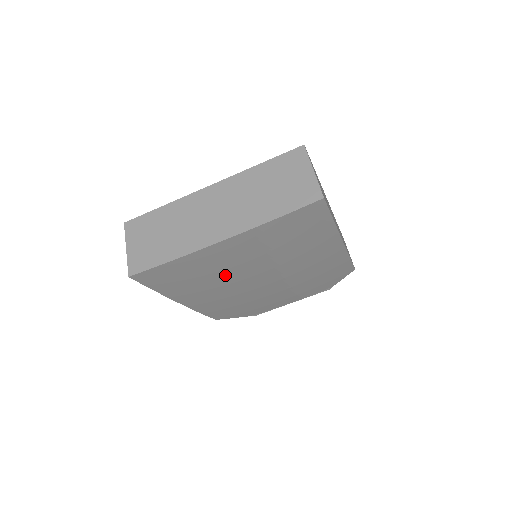
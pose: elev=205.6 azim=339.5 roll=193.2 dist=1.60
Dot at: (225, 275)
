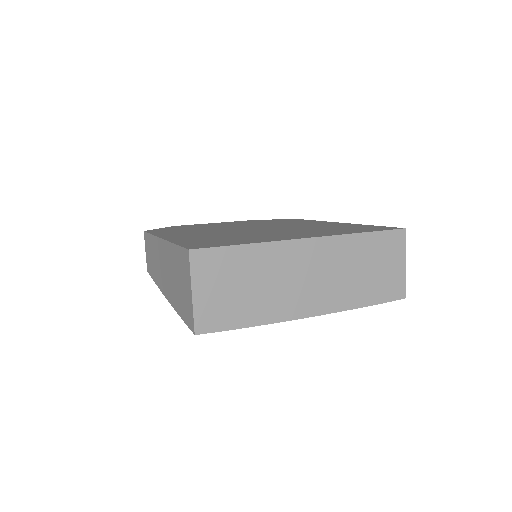
Dot at: occluded
